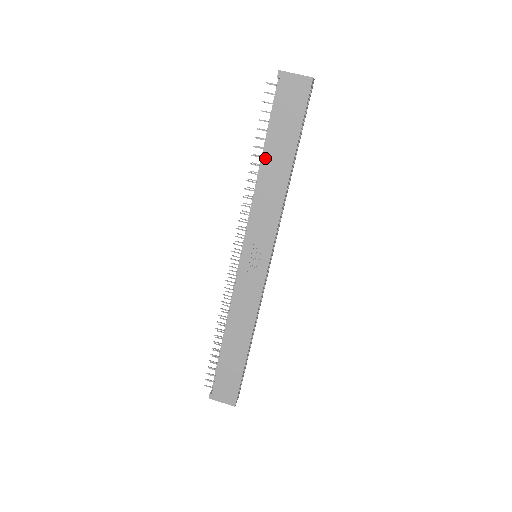
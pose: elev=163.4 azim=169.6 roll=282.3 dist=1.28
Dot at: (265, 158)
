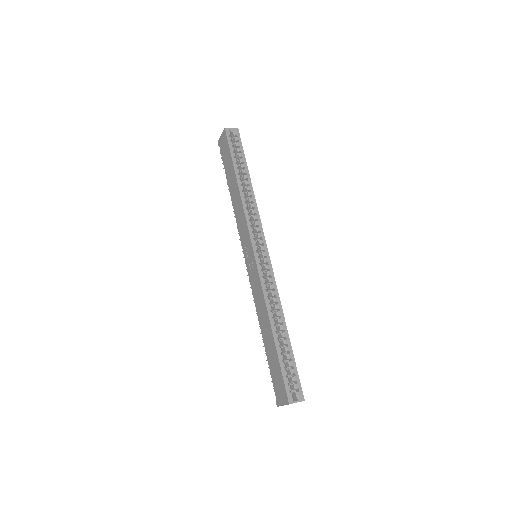
Dot at: (230, 190)
